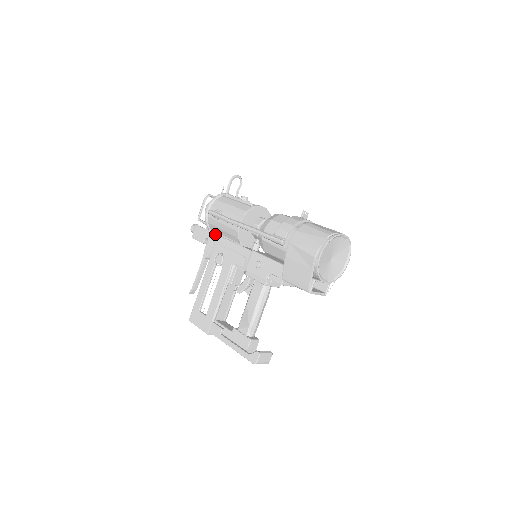
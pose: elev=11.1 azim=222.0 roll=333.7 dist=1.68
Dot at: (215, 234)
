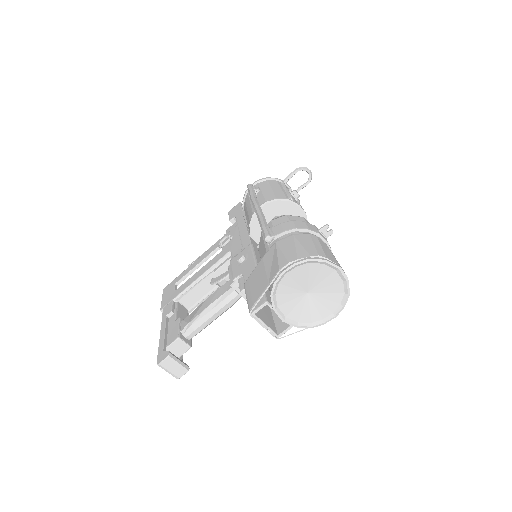
Dot at: (243, 215)
